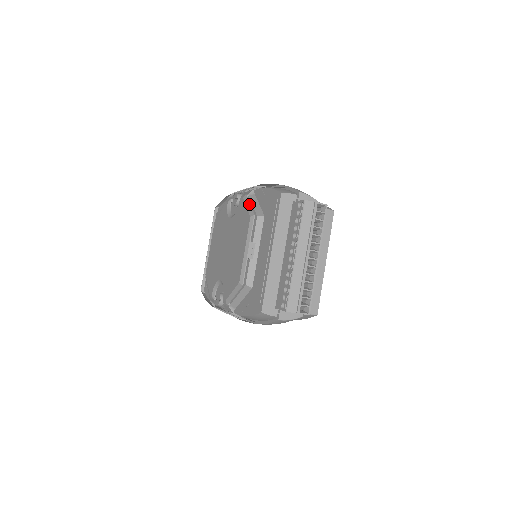
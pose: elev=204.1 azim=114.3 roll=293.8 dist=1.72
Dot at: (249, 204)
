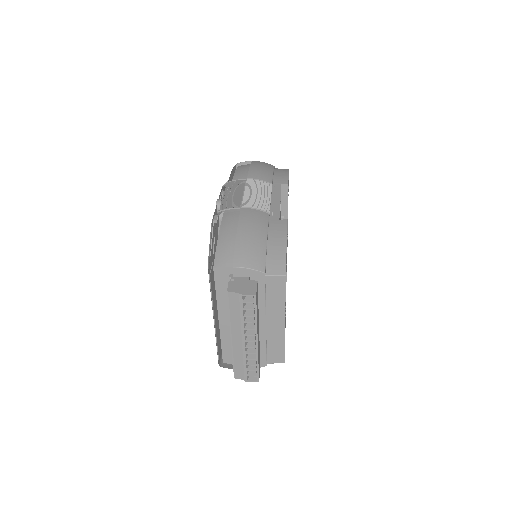
Dot at: (210, 242)
